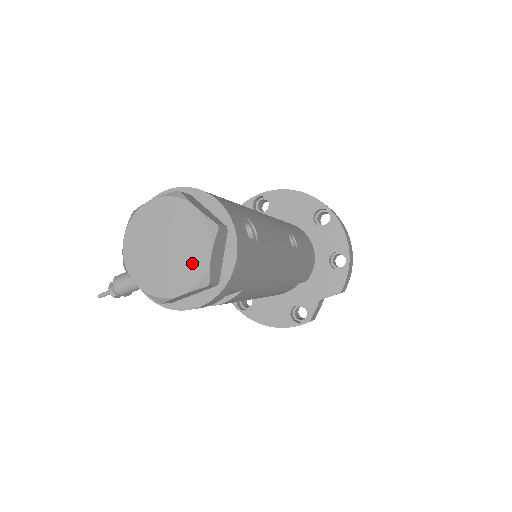
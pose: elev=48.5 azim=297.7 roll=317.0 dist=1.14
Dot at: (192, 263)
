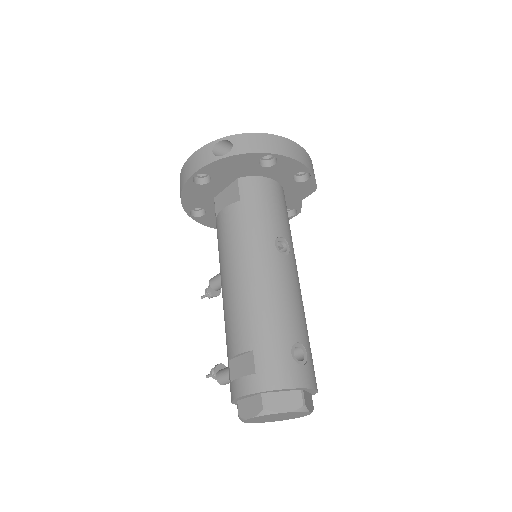
Dot at: (300, 415)
